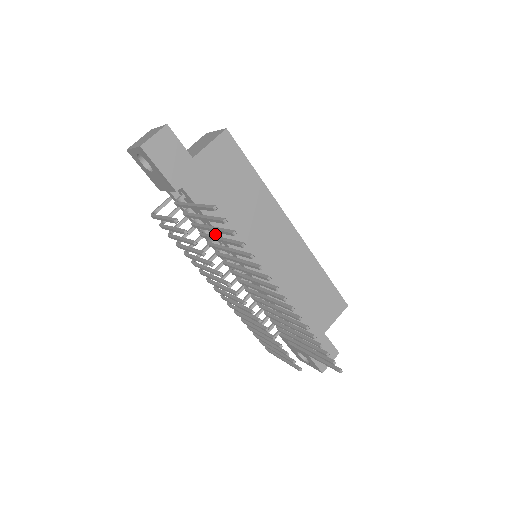
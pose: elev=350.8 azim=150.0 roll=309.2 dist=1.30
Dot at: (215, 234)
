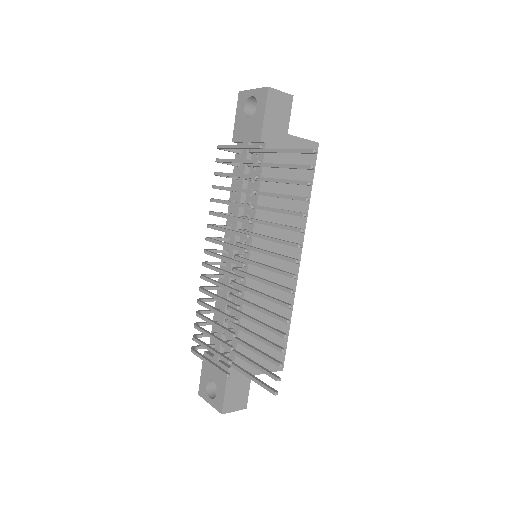
Dot at: (251, 203)
